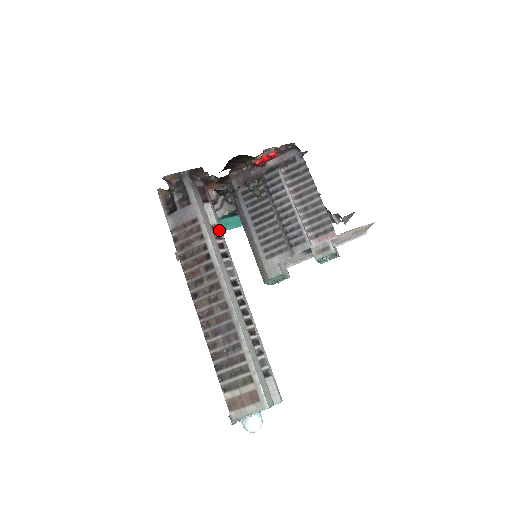
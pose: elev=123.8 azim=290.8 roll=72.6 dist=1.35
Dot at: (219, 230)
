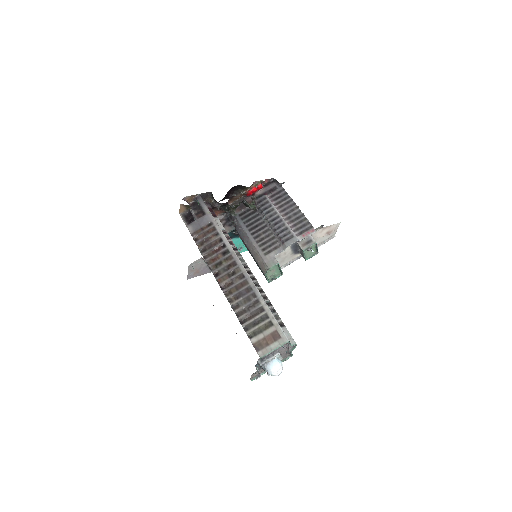
Dot at: (228, 234)
